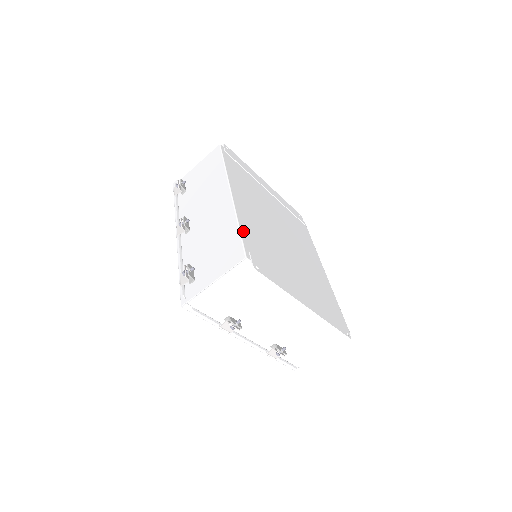
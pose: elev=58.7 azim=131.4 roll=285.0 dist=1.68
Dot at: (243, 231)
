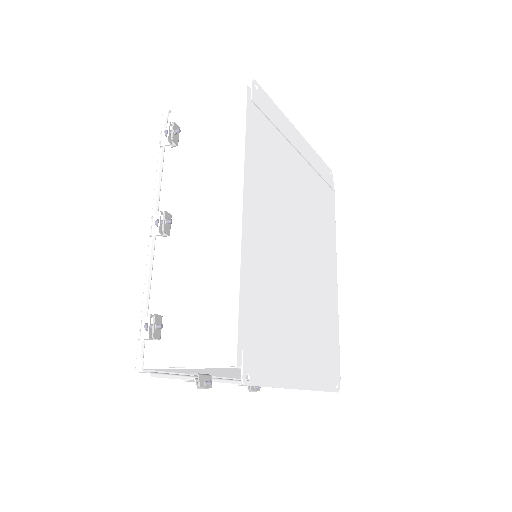
Dot at: (243, 302)
